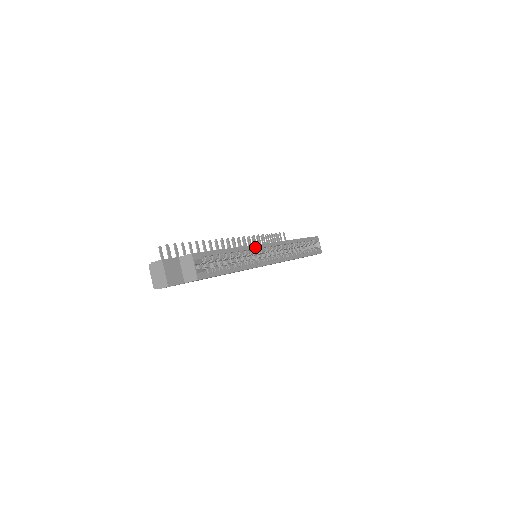
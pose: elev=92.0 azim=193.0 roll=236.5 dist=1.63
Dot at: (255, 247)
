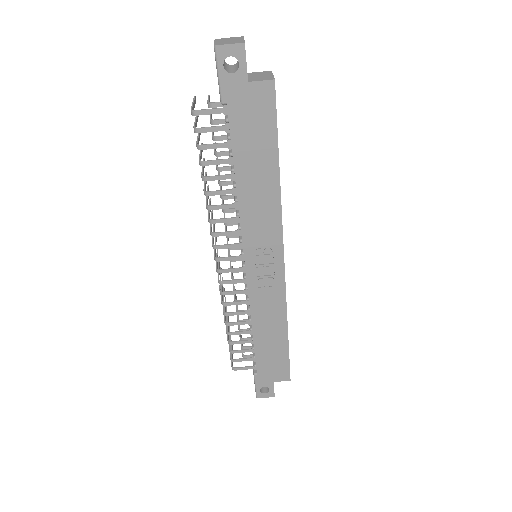
Dot at: occluded
